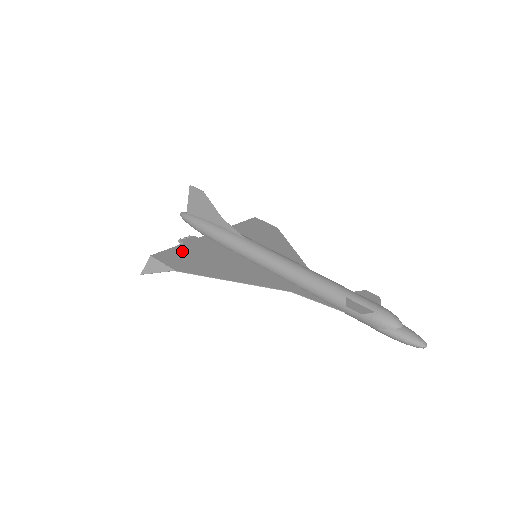
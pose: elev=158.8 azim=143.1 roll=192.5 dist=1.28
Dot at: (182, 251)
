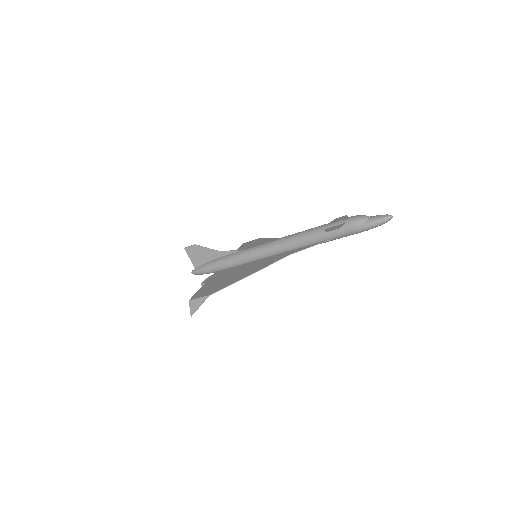
Dot at: (207, 286)
